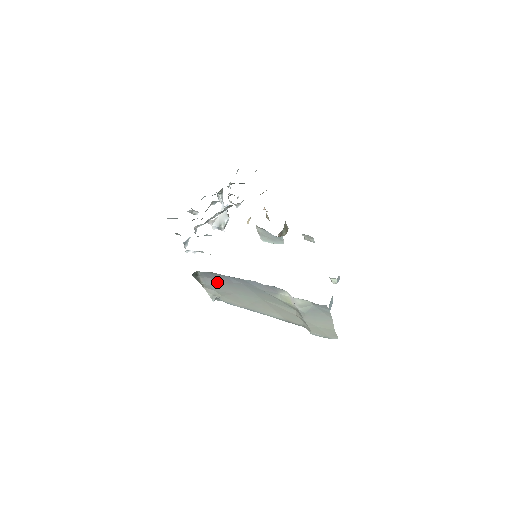
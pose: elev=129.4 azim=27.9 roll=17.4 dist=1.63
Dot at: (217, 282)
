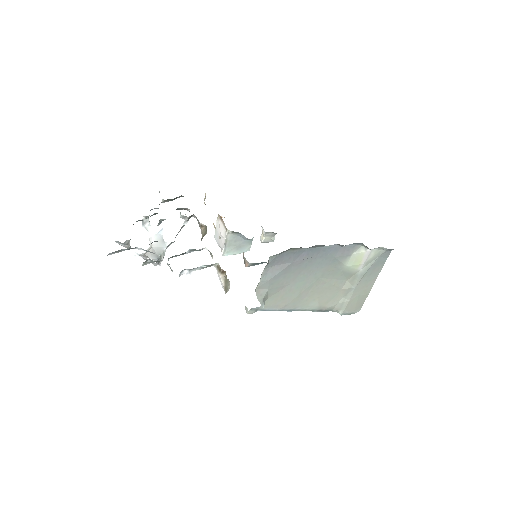
Dot at: (285, 268)
